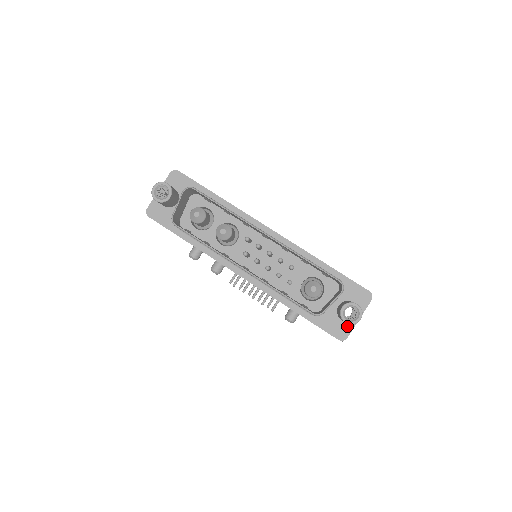
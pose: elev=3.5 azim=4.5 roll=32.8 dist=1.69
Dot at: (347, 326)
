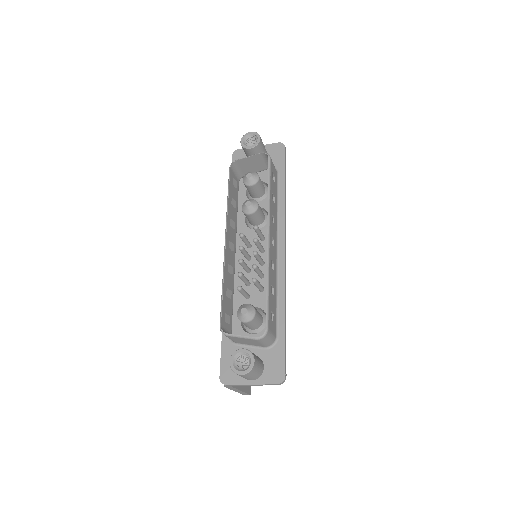
Dot at: (238, 377)
